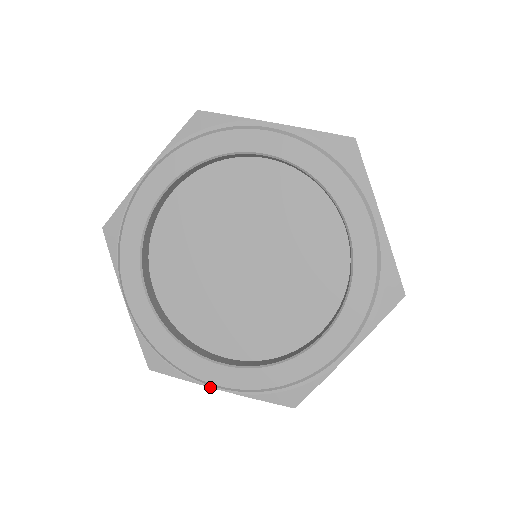
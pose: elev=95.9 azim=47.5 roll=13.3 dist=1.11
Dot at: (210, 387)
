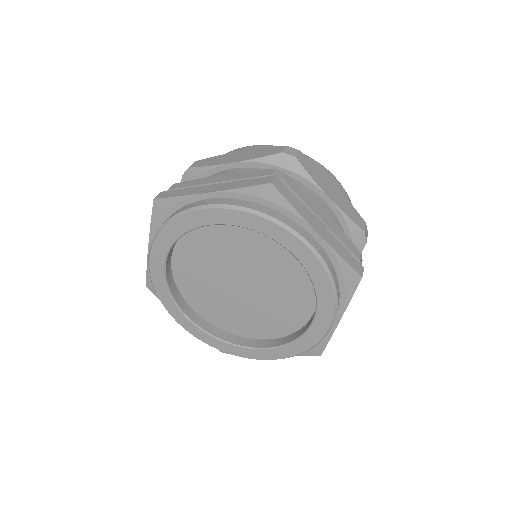
Dot at: occluded
